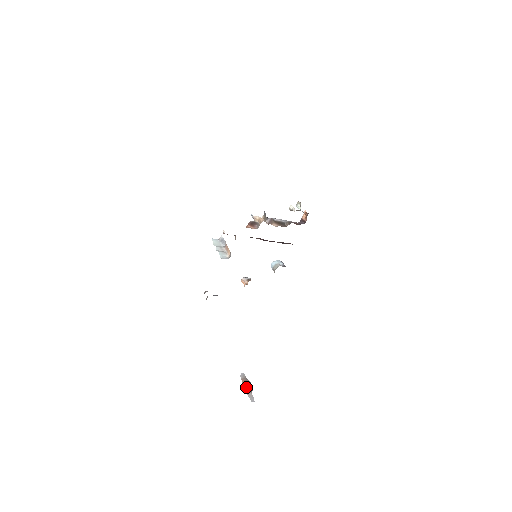
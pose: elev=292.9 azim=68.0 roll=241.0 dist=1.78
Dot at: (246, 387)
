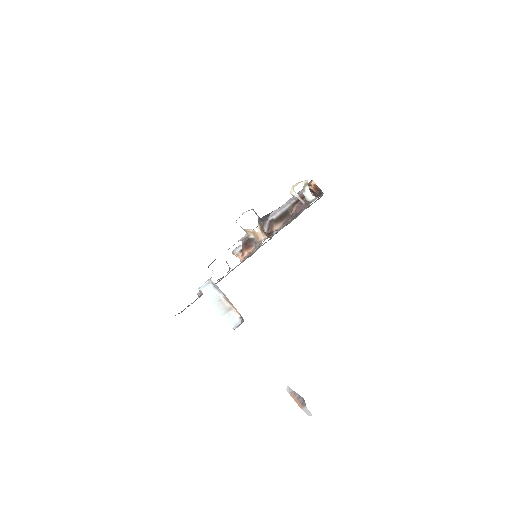
Dot at: (298, 402)
